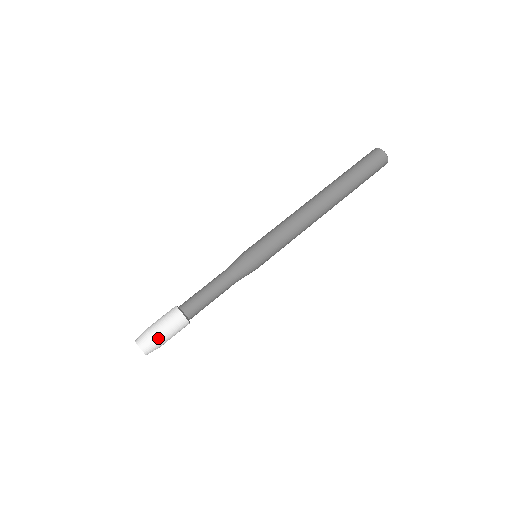
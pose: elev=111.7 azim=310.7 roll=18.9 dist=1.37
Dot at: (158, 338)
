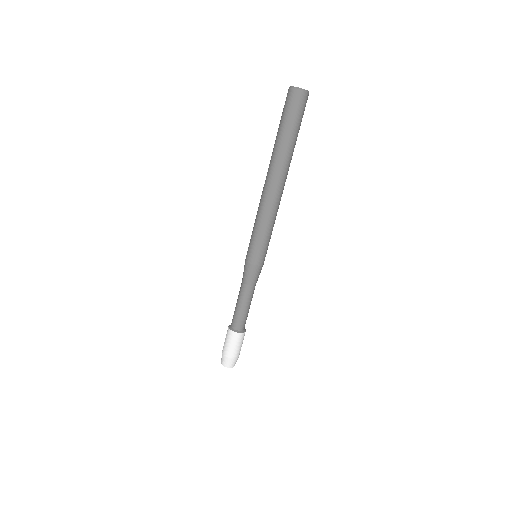
Dot at: (227, 354)
